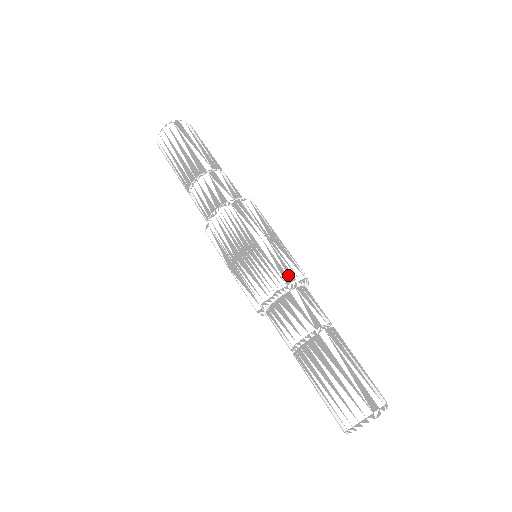
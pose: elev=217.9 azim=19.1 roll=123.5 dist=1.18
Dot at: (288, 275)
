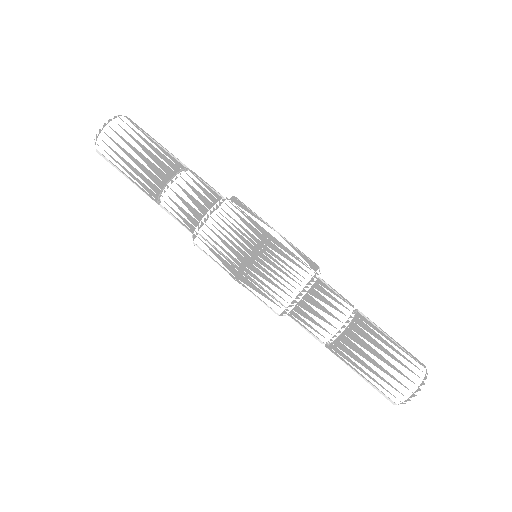
Dot at: (313, 262)
